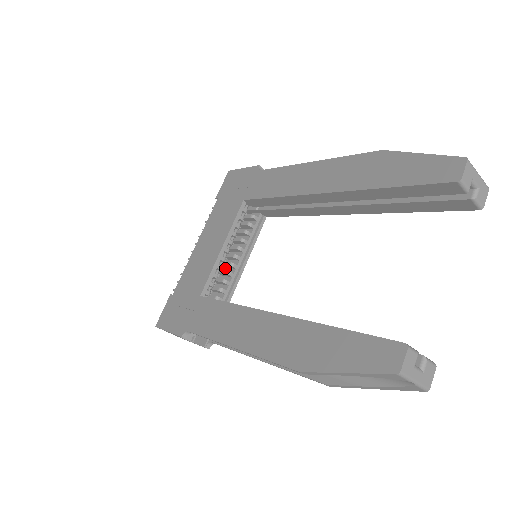
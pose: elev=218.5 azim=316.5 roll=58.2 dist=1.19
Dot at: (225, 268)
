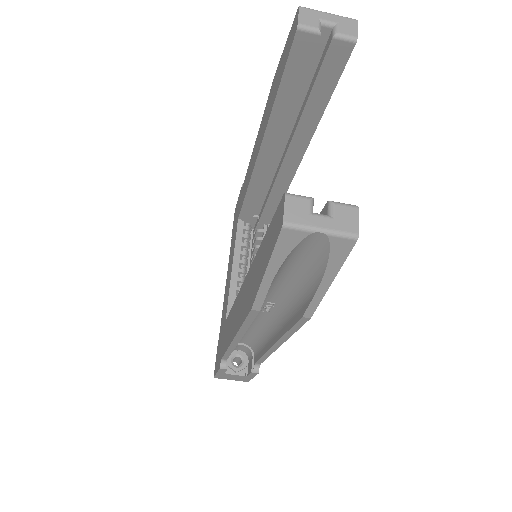
Dot at: occluded
